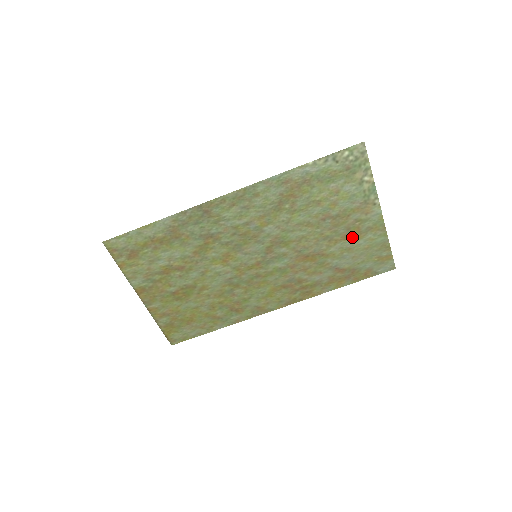
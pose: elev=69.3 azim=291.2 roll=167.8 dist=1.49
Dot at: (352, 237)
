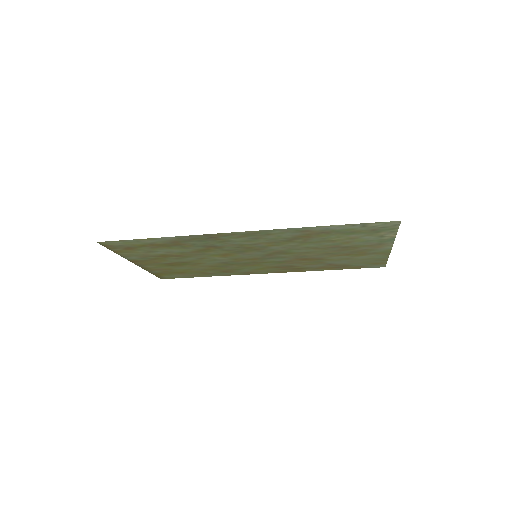
Dot at: (355, 255)
